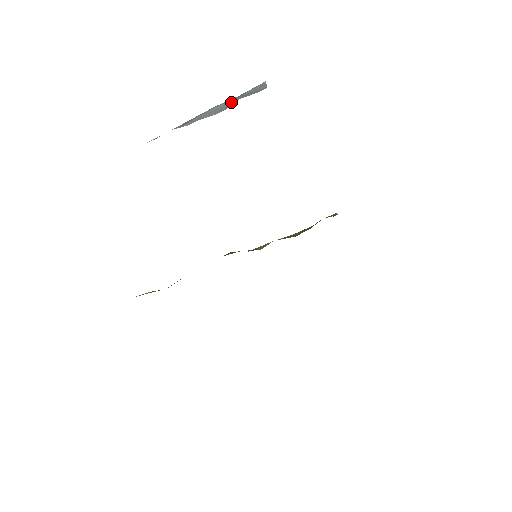
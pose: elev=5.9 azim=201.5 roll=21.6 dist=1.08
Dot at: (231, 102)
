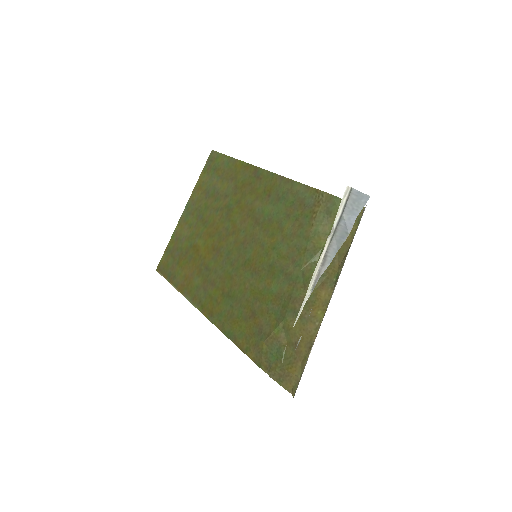
Dot at: (345, 222)
